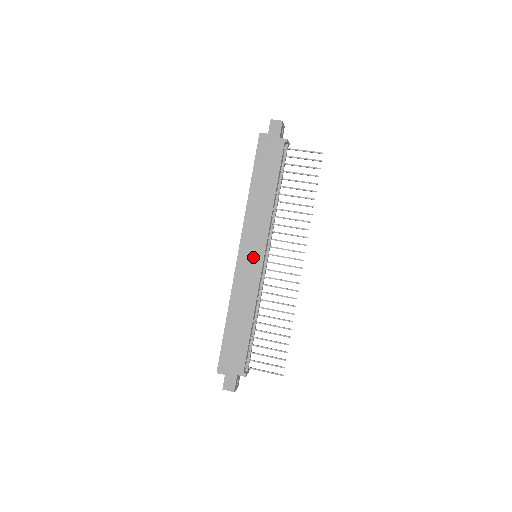
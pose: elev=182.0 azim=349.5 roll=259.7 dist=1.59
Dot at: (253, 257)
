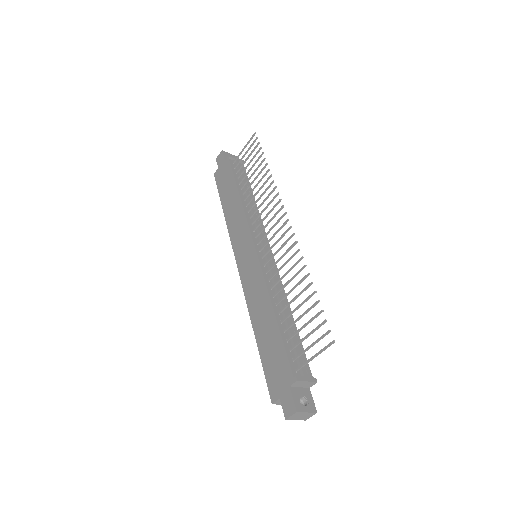
Dot at: (248, 256)
